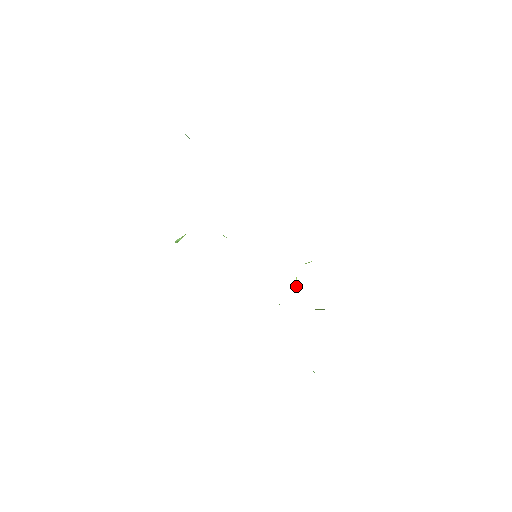
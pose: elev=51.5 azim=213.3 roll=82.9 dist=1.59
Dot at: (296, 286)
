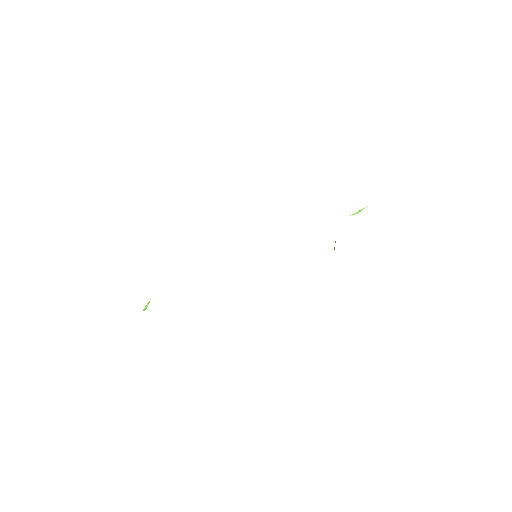
Dot at: occluded
